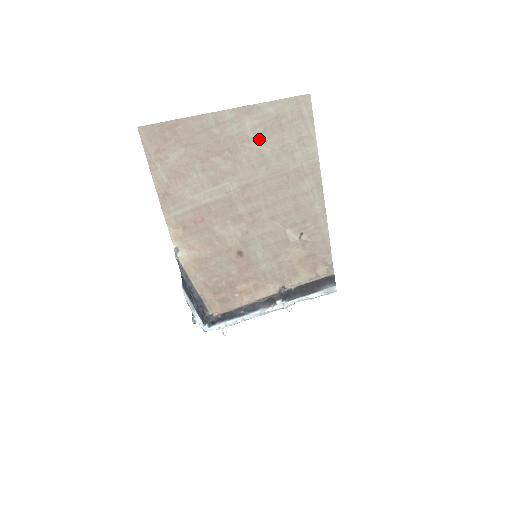
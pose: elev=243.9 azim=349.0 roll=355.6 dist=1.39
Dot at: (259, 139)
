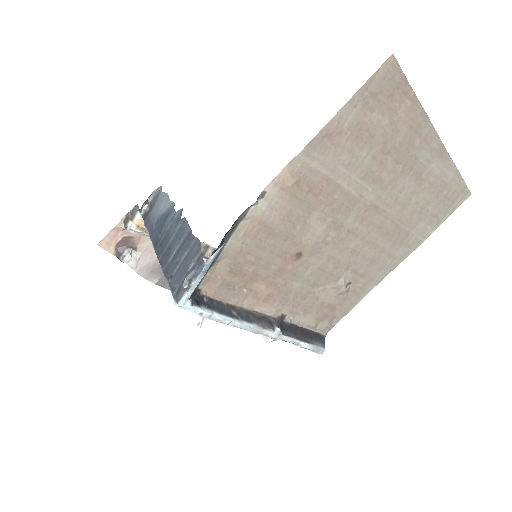
Dot at: (423, 184)
